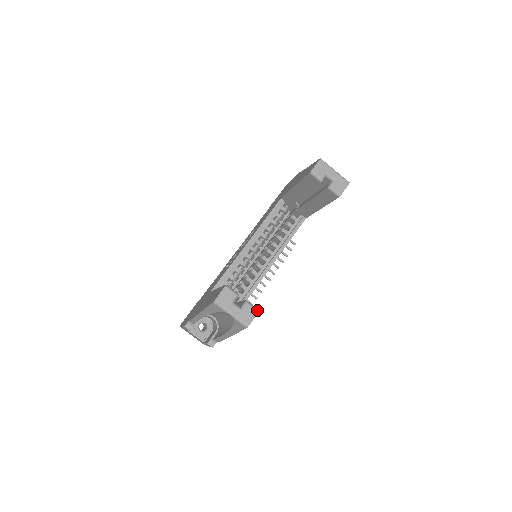
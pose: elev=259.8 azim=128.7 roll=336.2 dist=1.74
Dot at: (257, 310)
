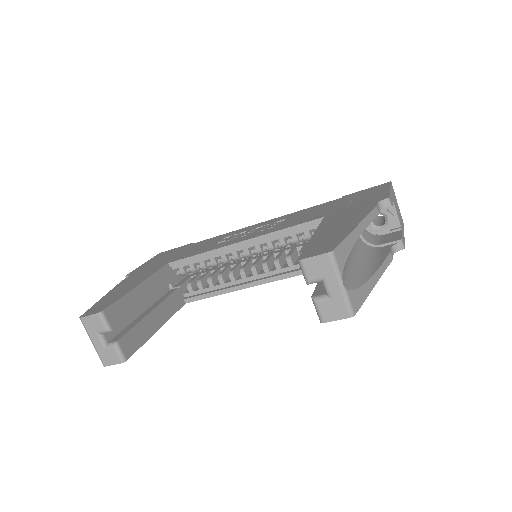
Dot at: (122, 360)
